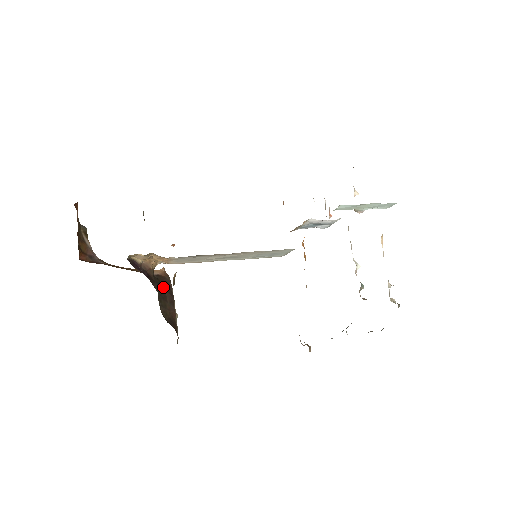
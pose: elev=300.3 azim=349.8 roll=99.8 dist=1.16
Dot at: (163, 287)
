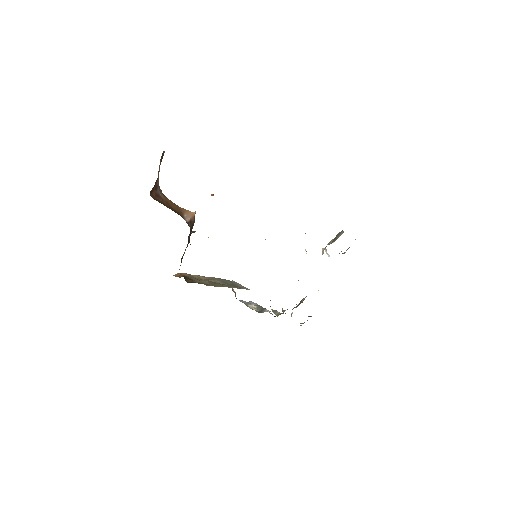
Dot at: occluded
